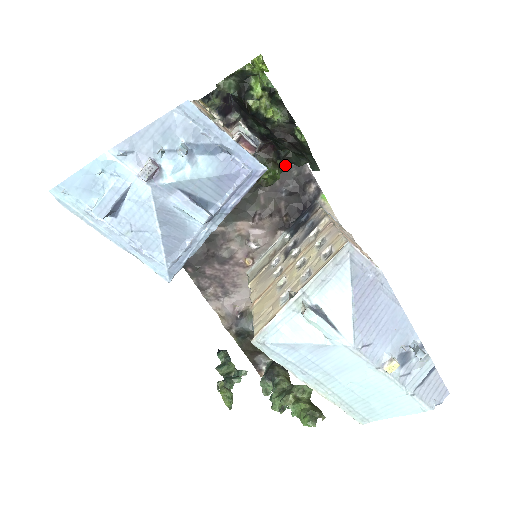
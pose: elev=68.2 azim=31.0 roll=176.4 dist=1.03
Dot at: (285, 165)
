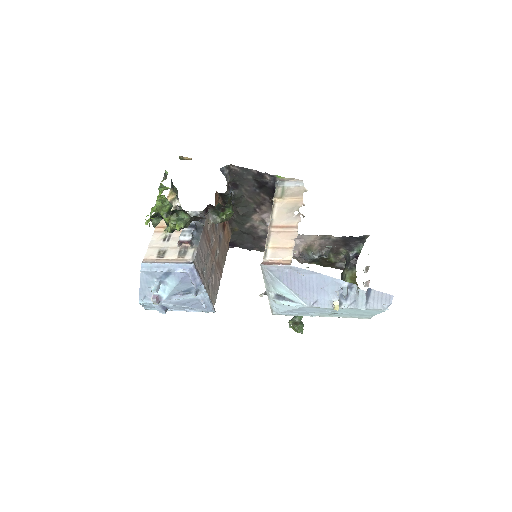
Dot at: (227, 204)
